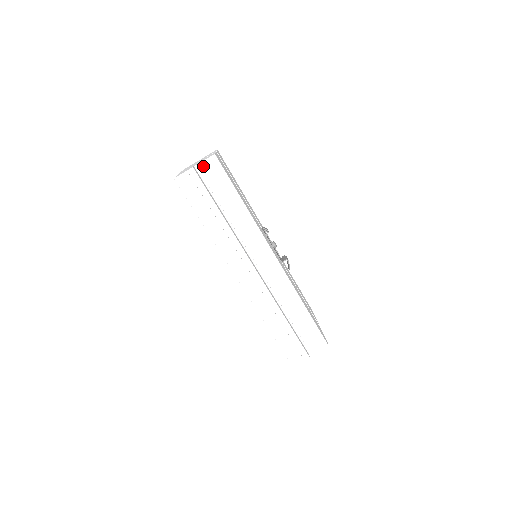
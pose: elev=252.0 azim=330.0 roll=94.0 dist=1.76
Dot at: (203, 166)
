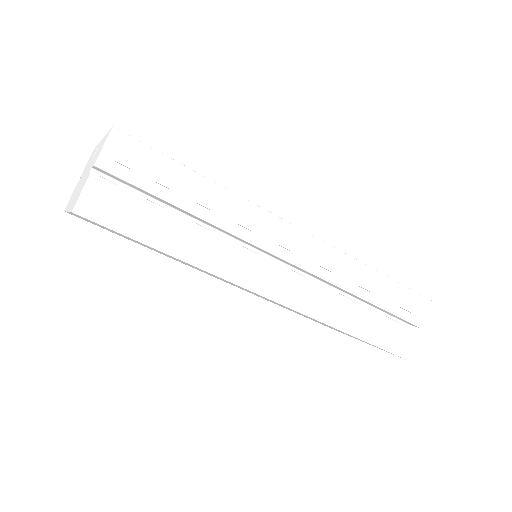
Dot at: (107, 160)
